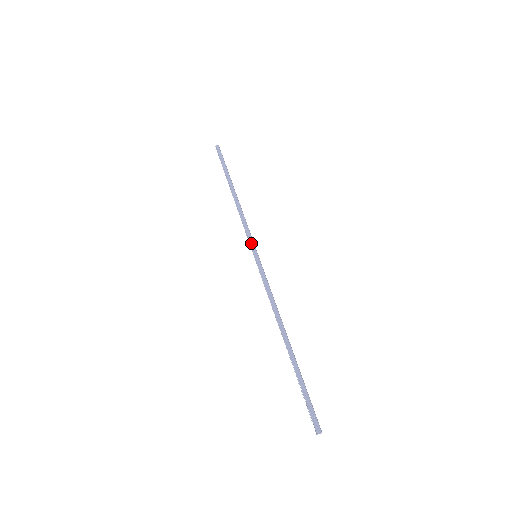
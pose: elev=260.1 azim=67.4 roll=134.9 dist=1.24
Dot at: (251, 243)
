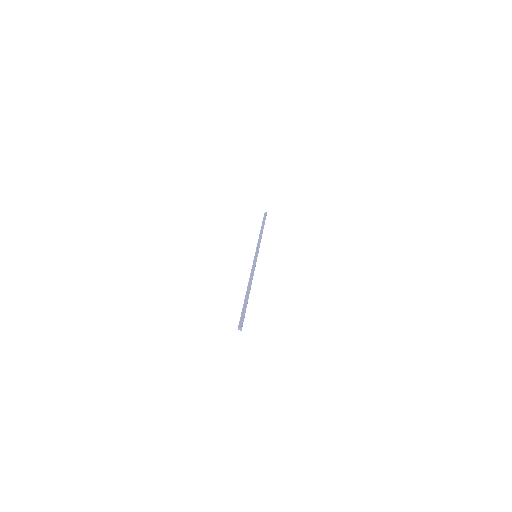
Dot at: (257, 250)
